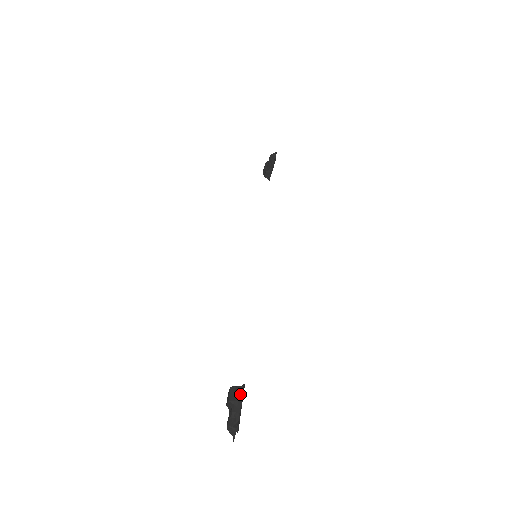
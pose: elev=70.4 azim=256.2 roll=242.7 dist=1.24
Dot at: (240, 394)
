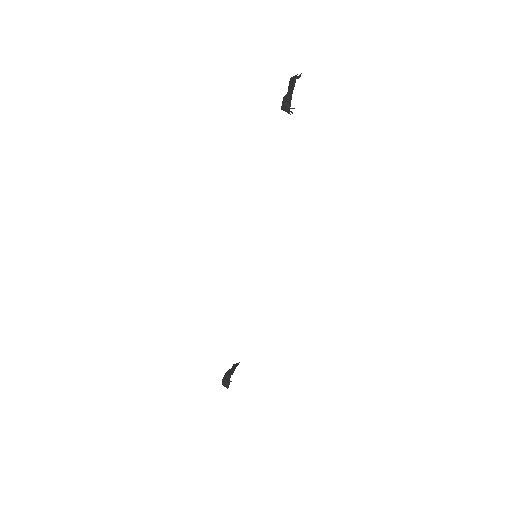
Dot at: occluded
